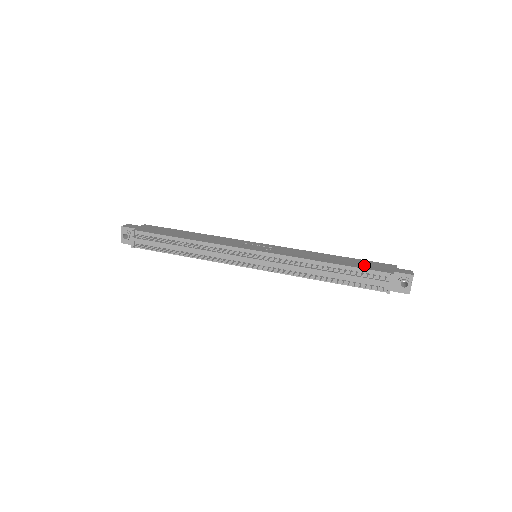
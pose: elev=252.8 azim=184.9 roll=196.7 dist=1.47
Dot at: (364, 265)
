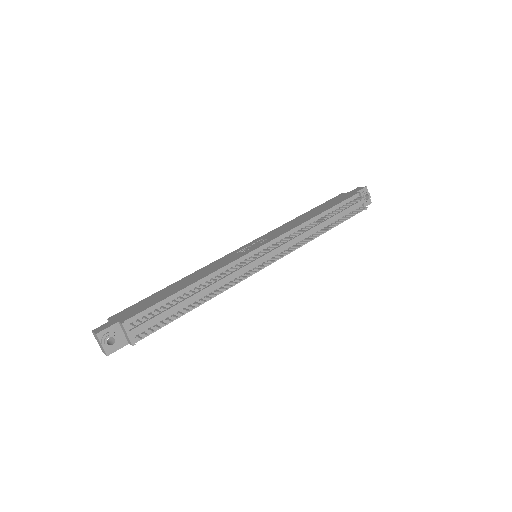
Dot at: (335, 202)
